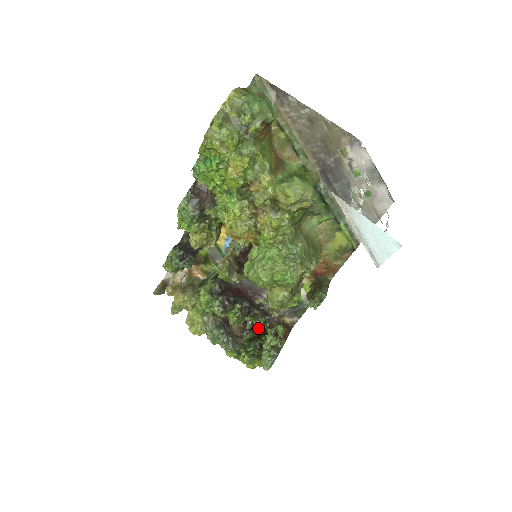
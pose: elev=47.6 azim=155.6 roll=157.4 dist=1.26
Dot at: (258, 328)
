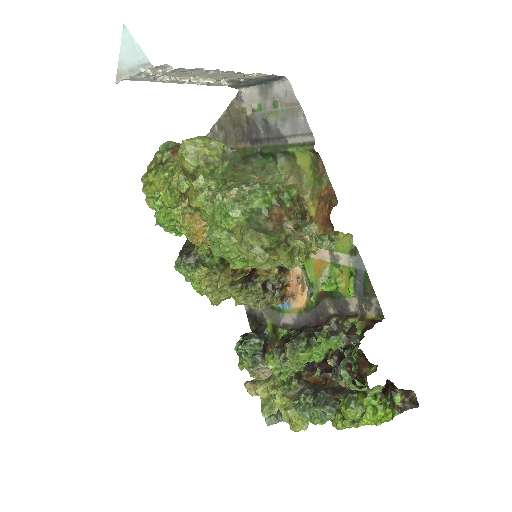
Dot at: (369, 369)
